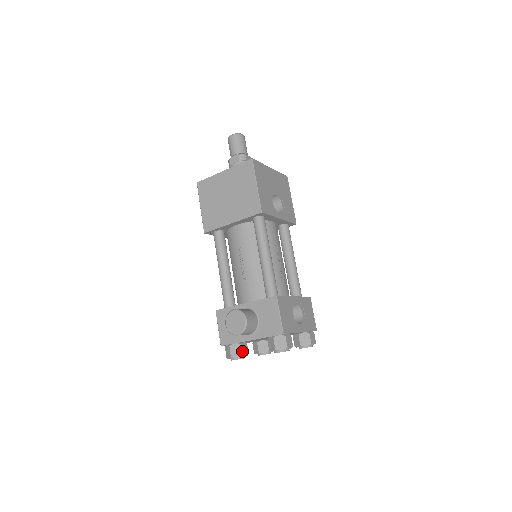
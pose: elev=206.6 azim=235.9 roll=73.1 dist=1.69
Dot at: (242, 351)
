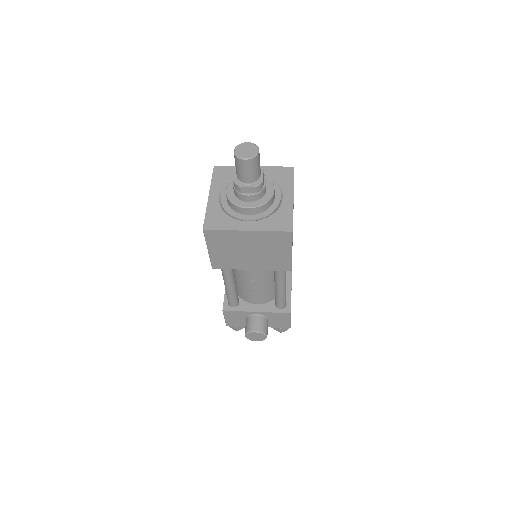
Dot at: occluded
